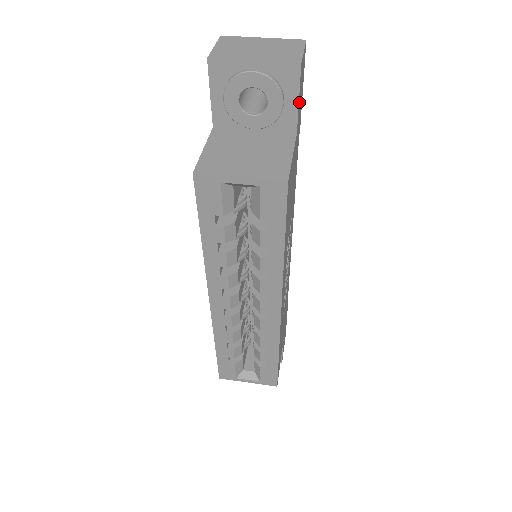
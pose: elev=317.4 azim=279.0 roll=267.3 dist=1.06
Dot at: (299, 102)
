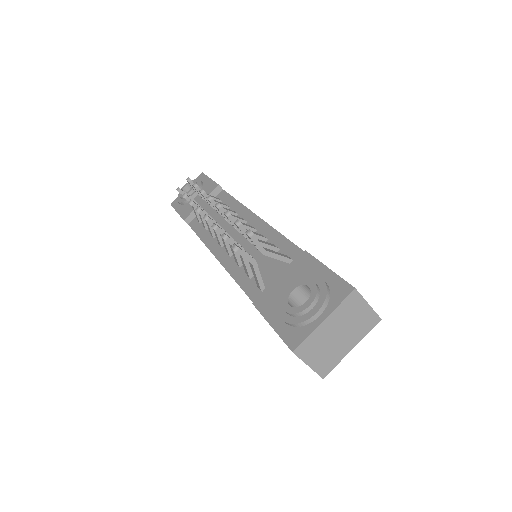
Dot at: occluded
